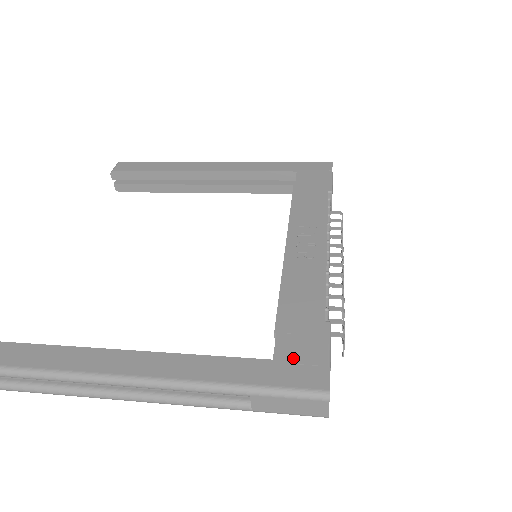
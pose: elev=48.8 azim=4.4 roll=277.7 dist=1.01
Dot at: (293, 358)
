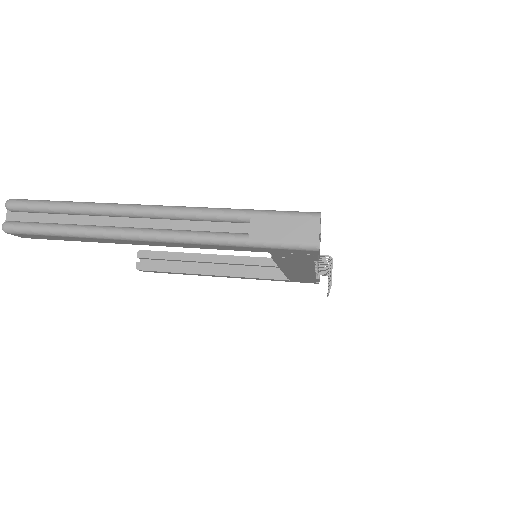
Dot at: occluded
